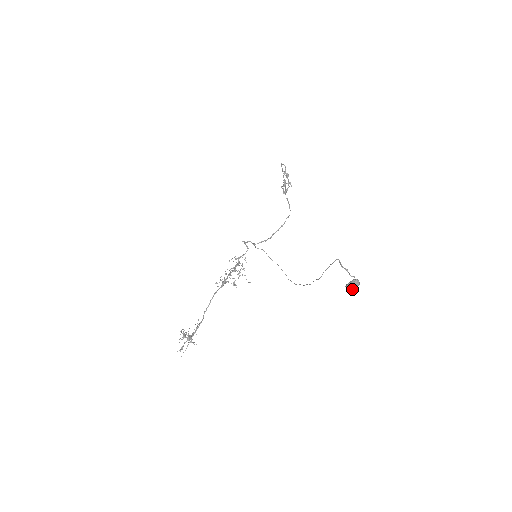
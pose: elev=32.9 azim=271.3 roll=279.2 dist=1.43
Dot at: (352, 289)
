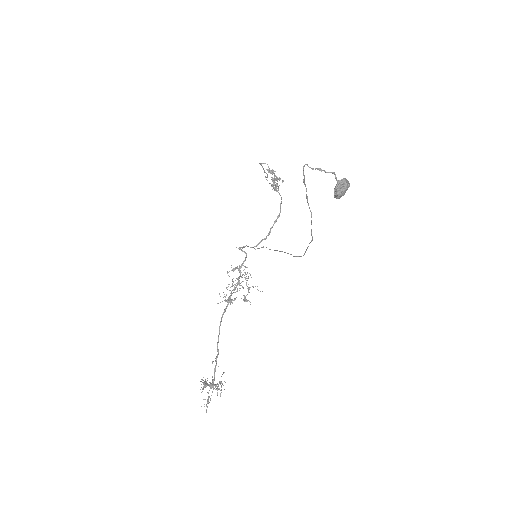
Dot at: (341, 193)
